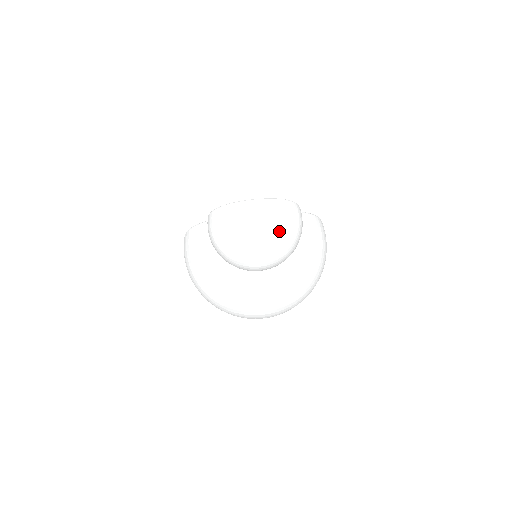
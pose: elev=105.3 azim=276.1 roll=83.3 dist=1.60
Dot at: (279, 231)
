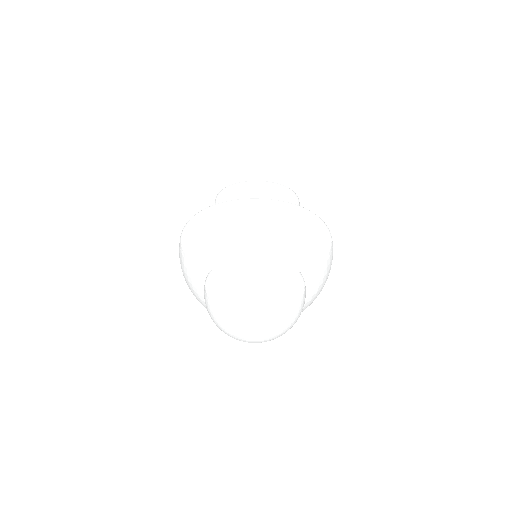
Dot at: (276, 335)
